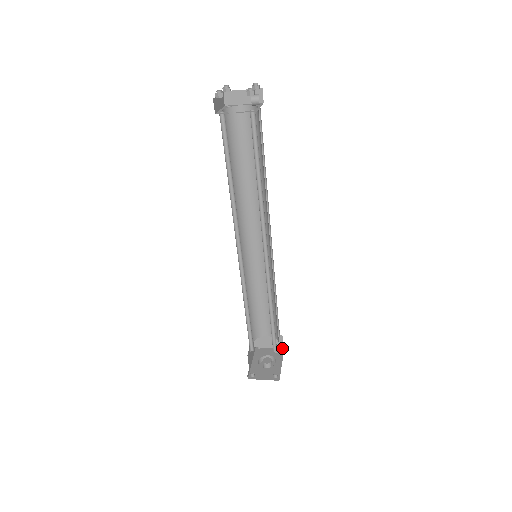
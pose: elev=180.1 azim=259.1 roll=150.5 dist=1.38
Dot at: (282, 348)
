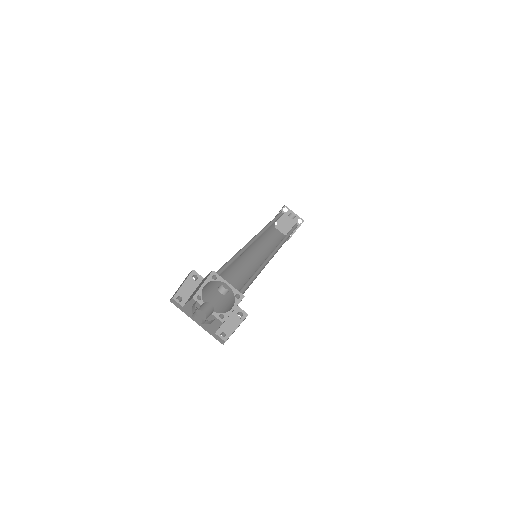
Dot at: occluded
